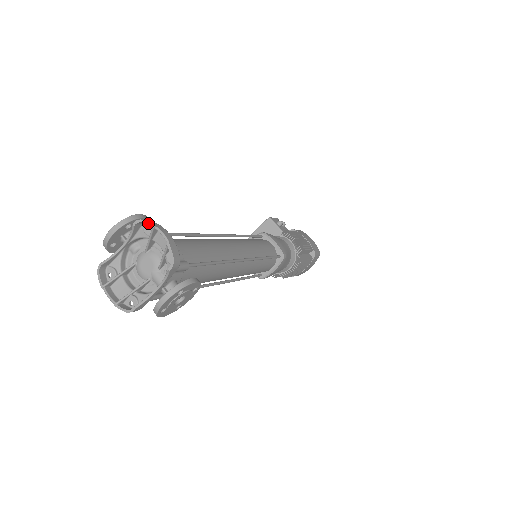
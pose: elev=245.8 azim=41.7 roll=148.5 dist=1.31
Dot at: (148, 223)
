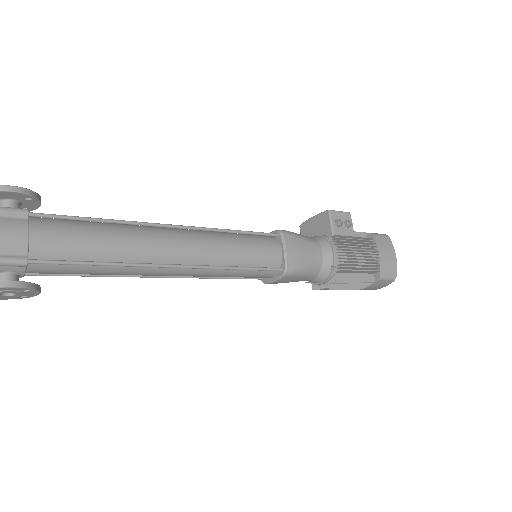
Dot at: out of frame
